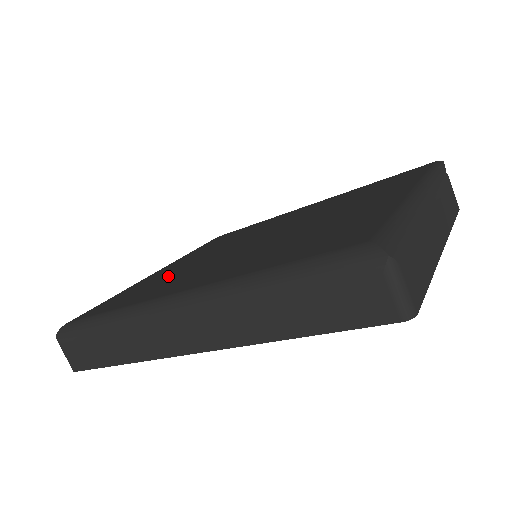
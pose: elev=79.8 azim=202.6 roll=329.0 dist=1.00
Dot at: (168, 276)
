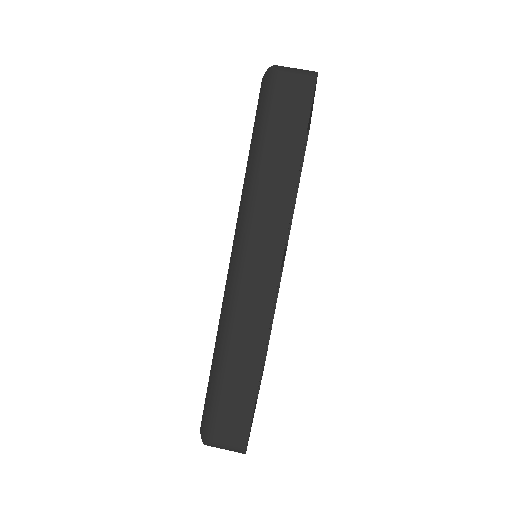
Dot at: occluded
